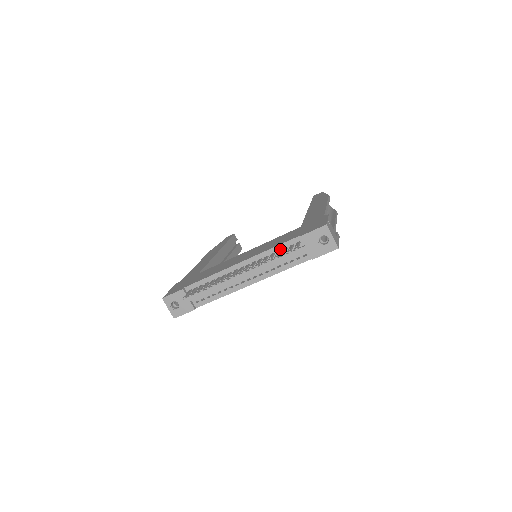
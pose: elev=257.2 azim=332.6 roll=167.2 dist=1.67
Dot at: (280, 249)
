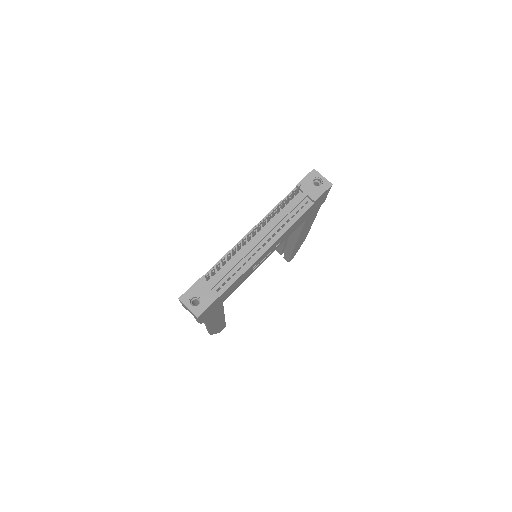
Dot at: occluded
